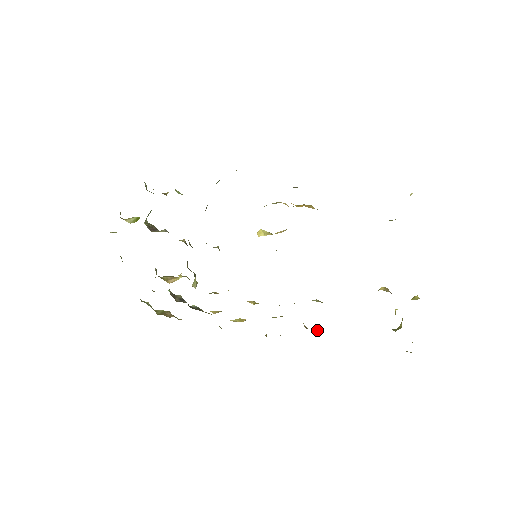
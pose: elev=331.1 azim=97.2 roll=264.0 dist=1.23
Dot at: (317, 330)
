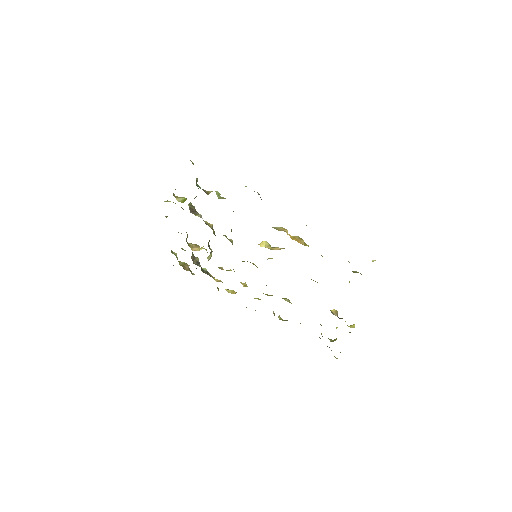
Dot at: (280, 319)
